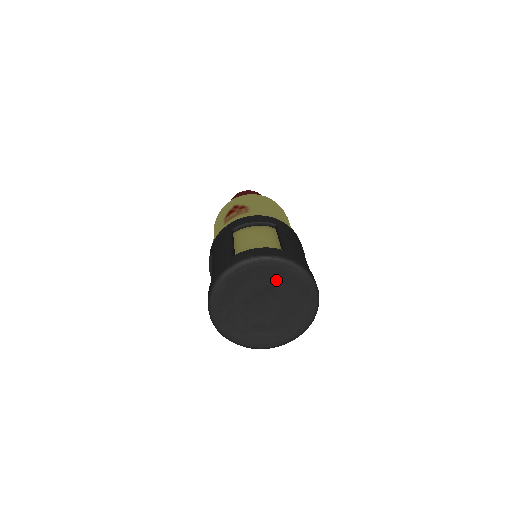
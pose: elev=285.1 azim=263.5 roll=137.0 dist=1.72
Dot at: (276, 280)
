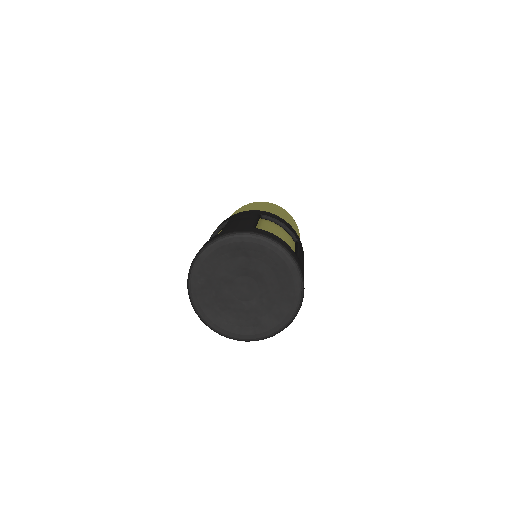
Dot at: (228, 261)
